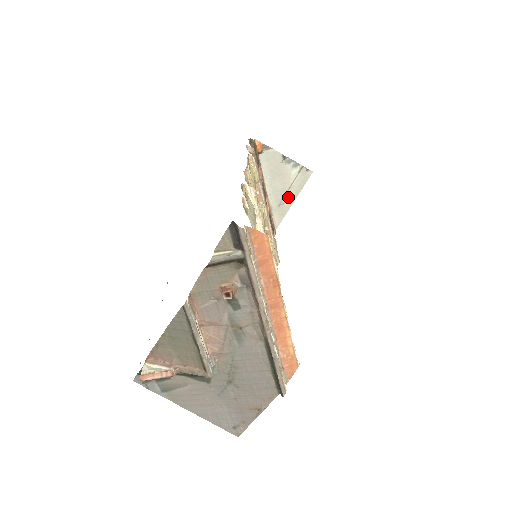
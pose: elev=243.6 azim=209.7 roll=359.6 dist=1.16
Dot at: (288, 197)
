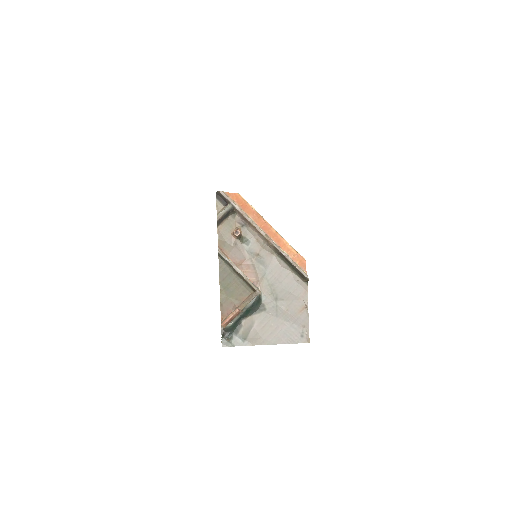
Dot at: occluded
